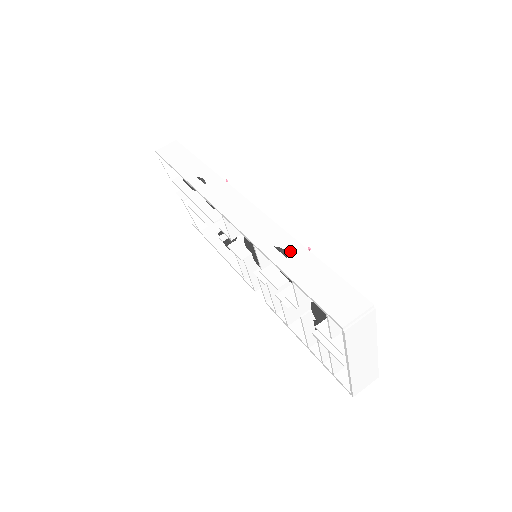
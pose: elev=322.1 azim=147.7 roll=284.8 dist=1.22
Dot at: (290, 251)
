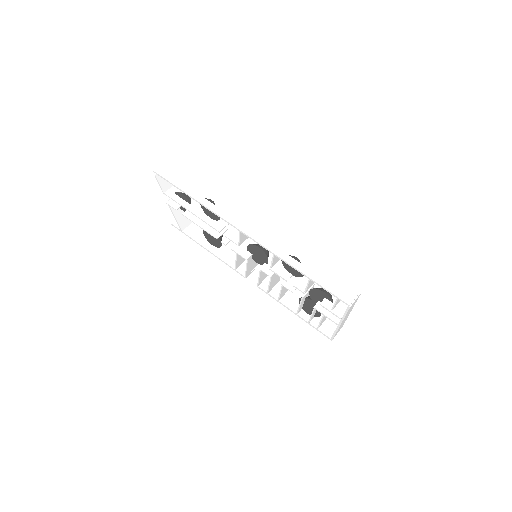
Dot at: (301, 258)
